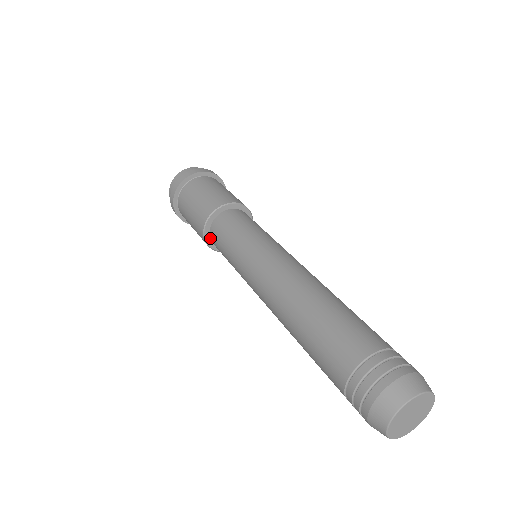
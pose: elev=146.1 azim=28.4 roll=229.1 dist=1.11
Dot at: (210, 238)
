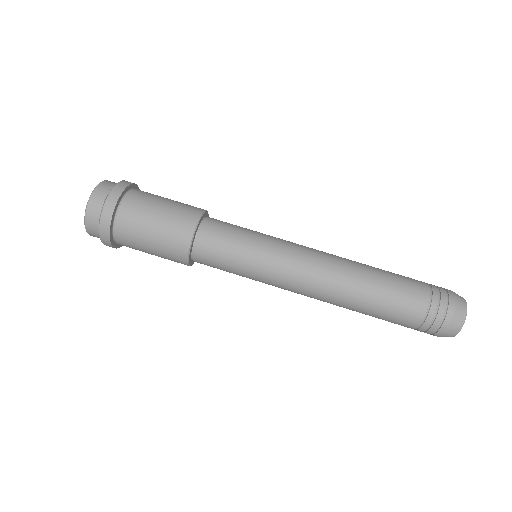
Dot at: occluded
